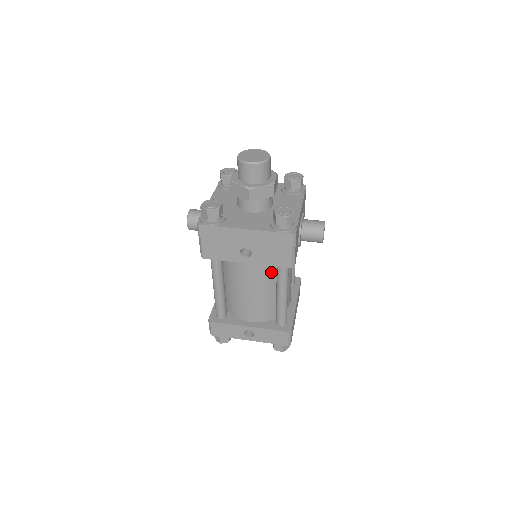
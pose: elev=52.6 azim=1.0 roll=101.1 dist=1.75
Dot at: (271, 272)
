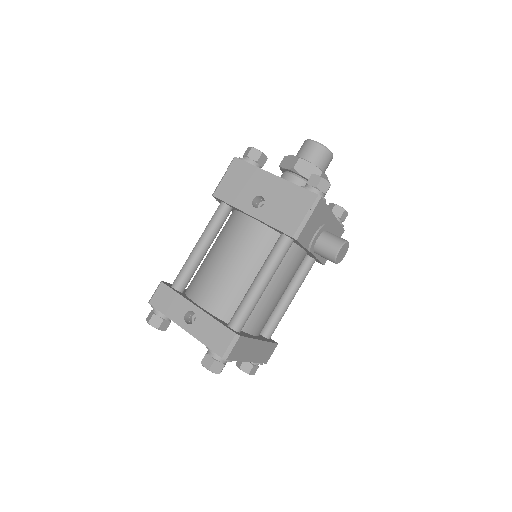
Dot at: (265, 251)
